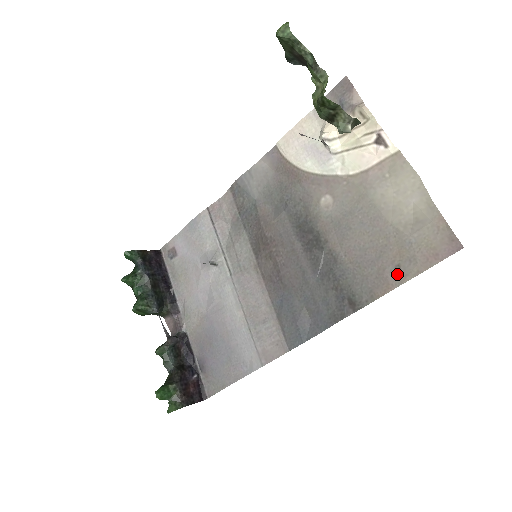
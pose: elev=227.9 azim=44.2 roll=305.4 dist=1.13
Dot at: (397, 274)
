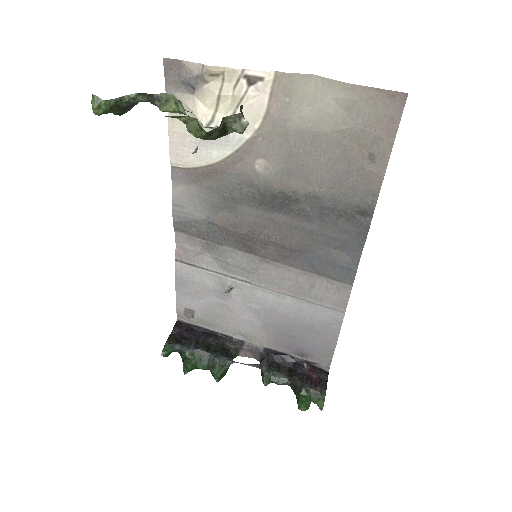
Dot at: (376, 162)
